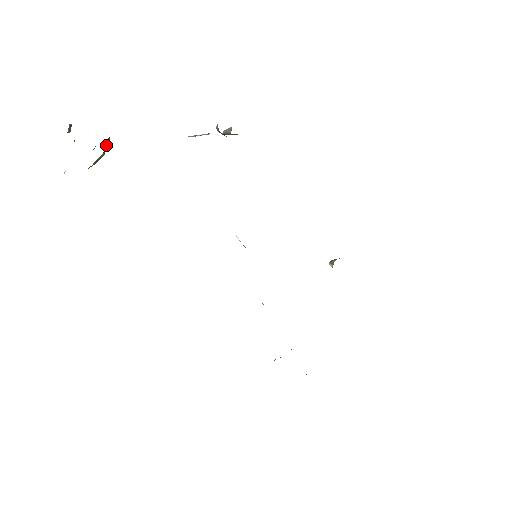
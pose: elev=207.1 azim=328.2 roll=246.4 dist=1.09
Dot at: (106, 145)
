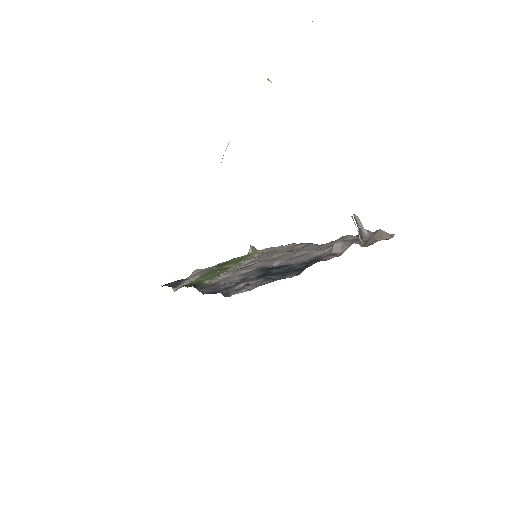
Dot at: occluded
